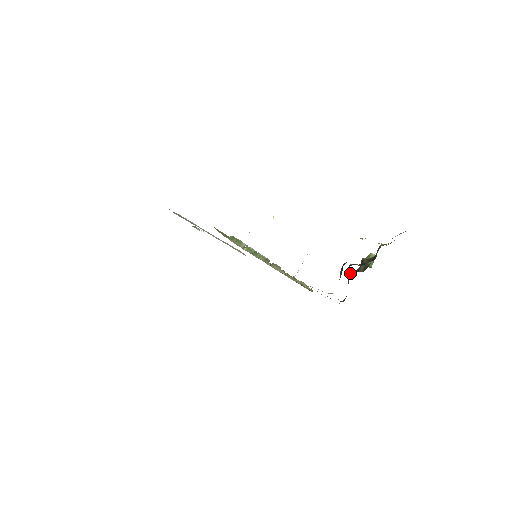
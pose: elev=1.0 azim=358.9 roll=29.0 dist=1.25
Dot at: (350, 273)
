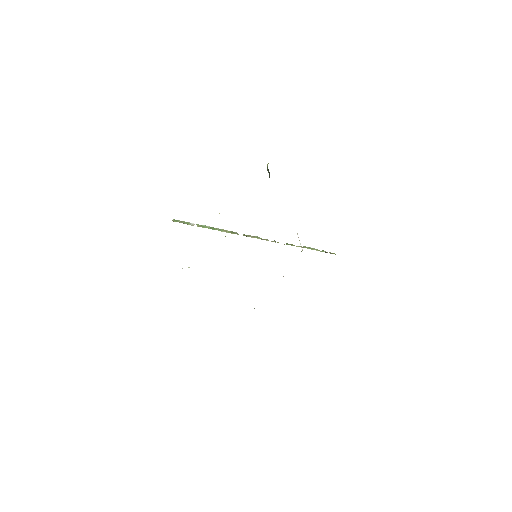
Dot at: occluded
